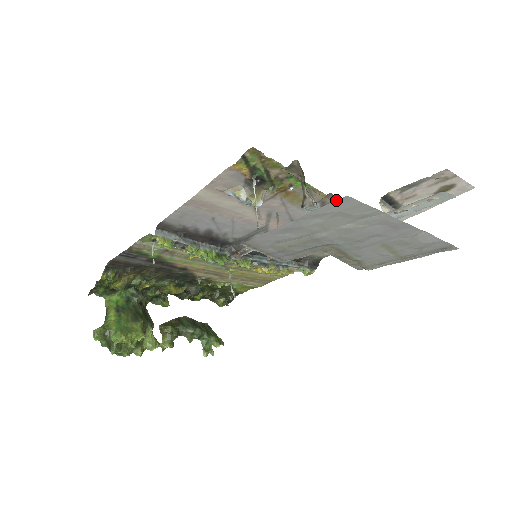
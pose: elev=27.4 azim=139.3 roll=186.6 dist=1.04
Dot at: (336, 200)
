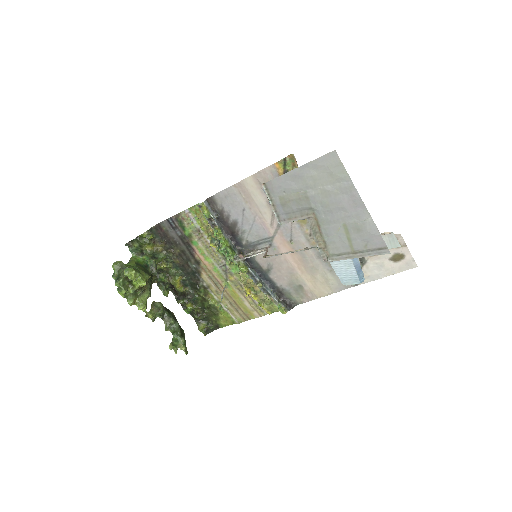
Dot at: (329, 153)
